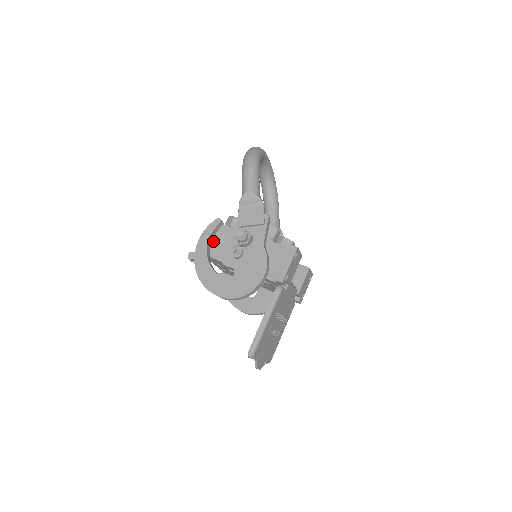
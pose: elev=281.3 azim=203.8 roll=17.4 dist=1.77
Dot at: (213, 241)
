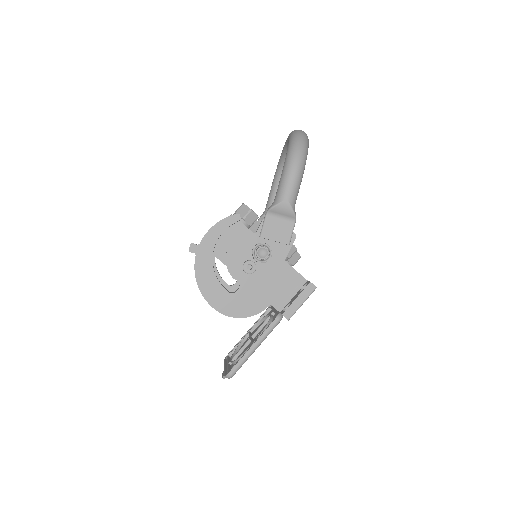
Dot at: (222, 237)
